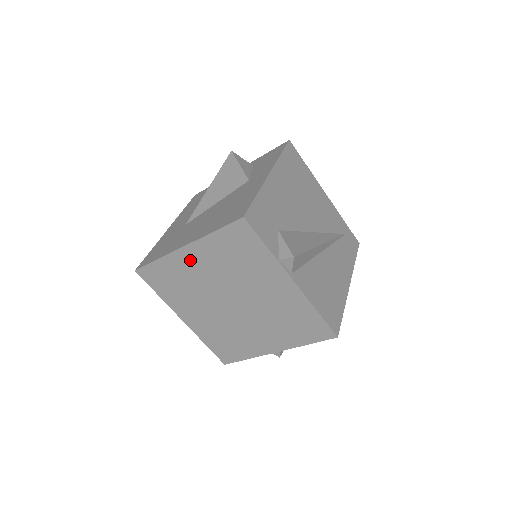
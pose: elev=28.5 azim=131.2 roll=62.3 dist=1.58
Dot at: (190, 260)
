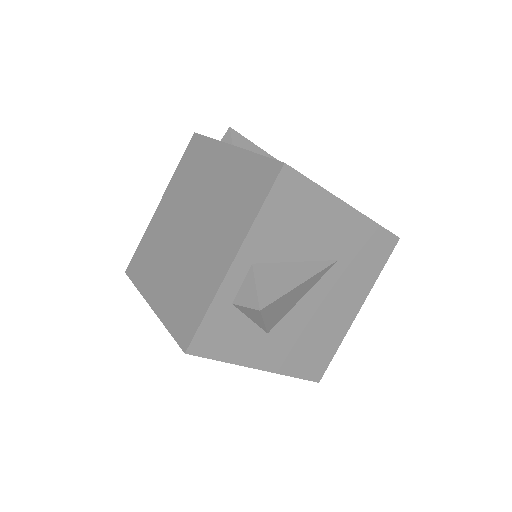
Dot at: (162, 213)
